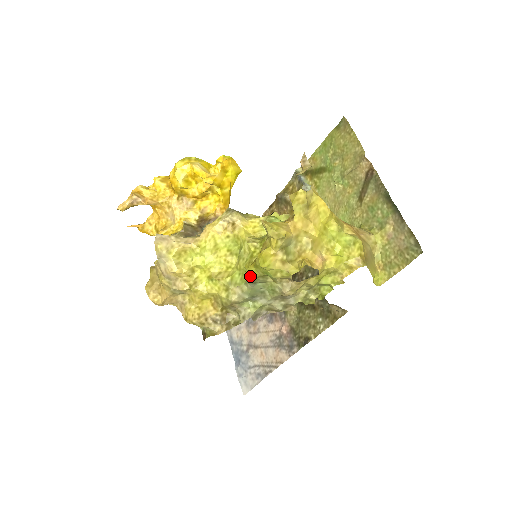
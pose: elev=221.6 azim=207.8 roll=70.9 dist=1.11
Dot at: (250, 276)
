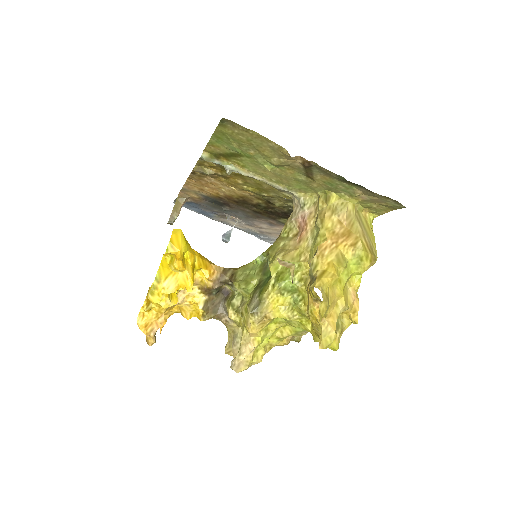
Dot at: occluded
